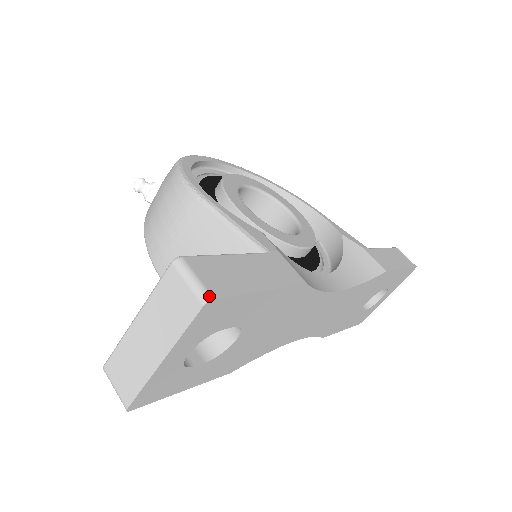
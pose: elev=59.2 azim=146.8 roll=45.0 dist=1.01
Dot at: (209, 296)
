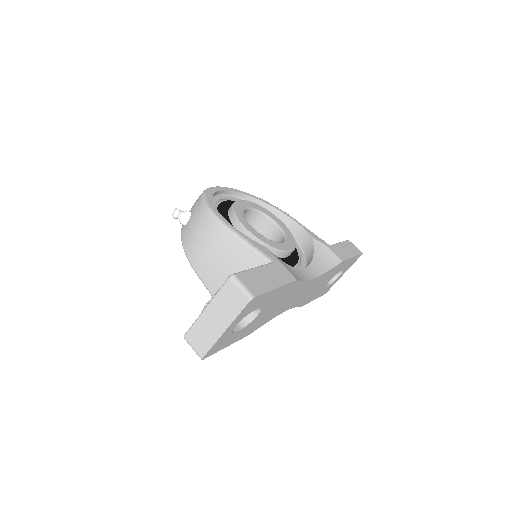
Dot at: (252, 295)
